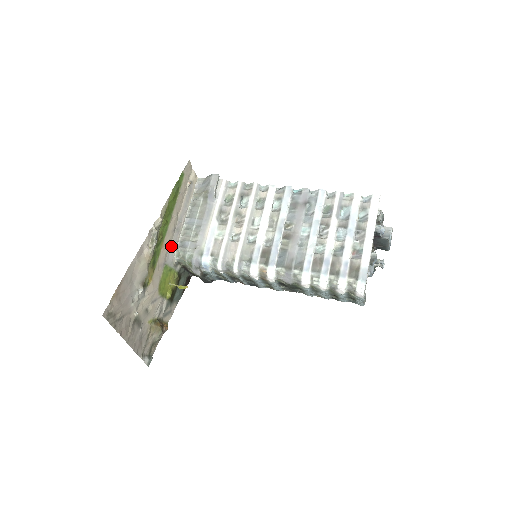
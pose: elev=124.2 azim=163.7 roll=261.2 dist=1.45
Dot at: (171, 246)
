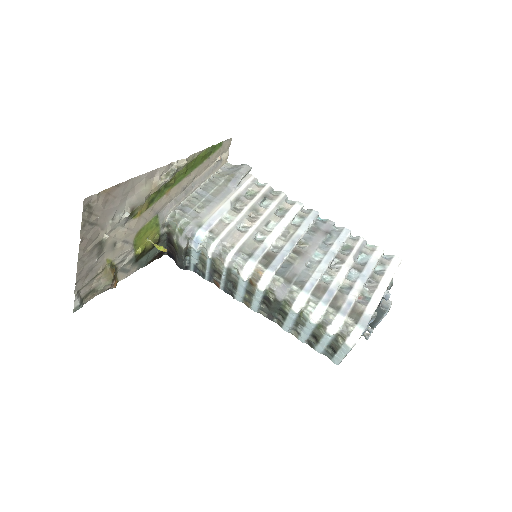
Dot at: (172, 202)
